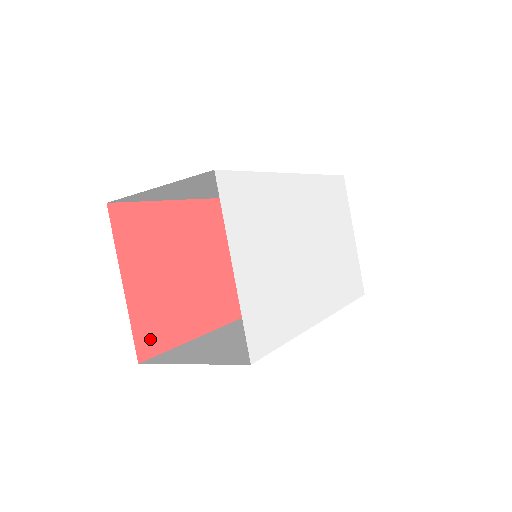
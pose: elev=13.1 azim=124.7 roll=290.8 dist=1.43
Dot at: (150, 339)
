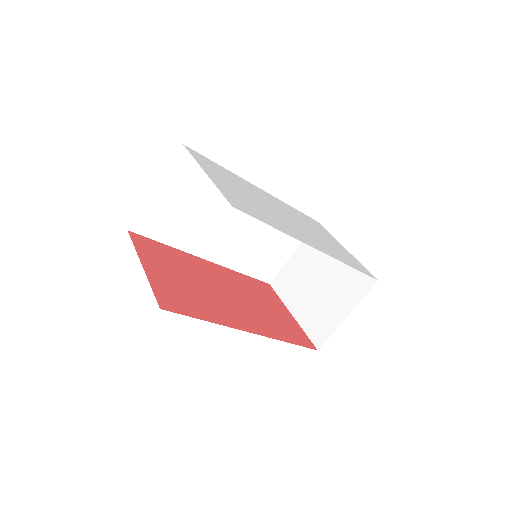
Dot at: (171, 302)
